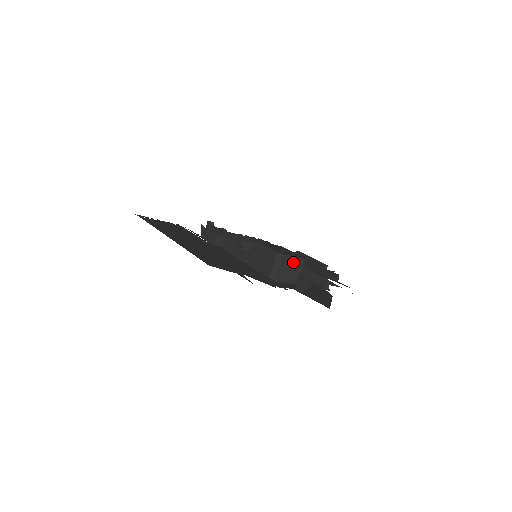
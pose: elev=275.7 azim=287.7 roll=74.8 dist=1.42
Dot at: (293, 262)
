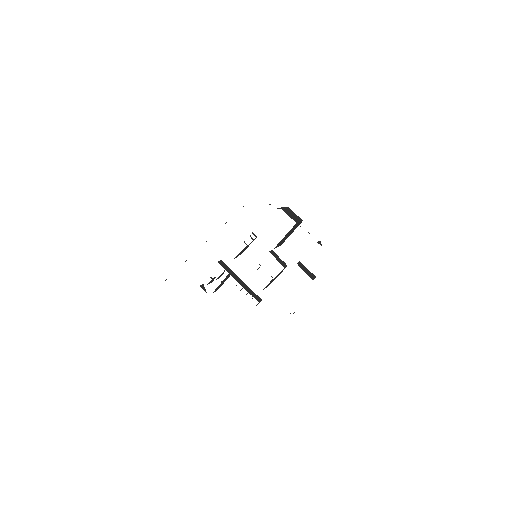
Dot at: (295, 215)
